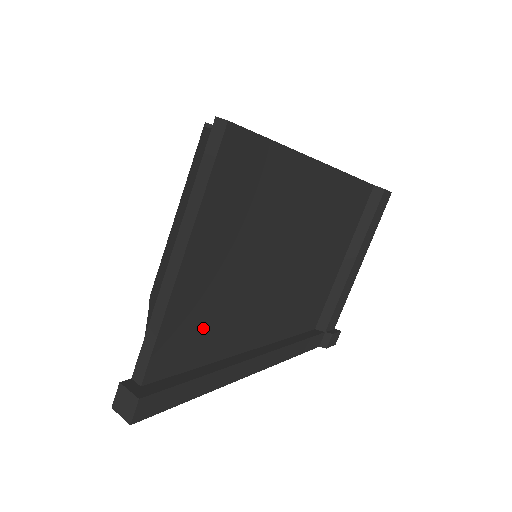
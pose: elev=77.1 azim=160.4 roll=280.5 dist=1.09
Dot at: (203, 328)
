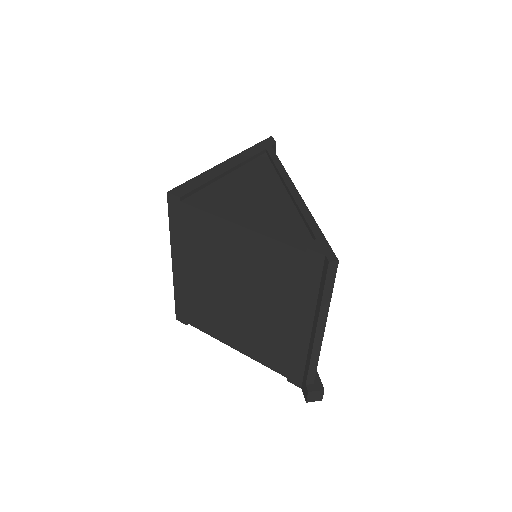
Dot at: occluded
